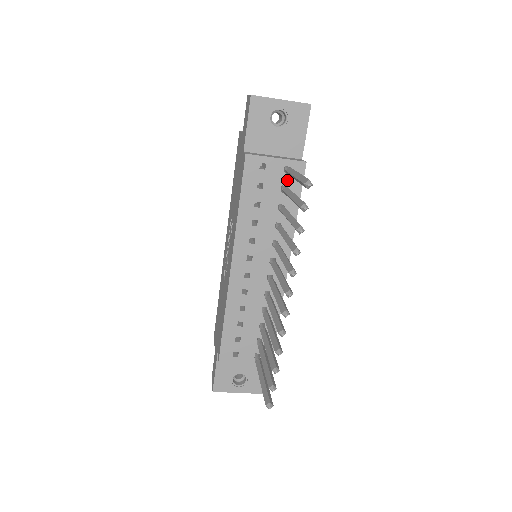
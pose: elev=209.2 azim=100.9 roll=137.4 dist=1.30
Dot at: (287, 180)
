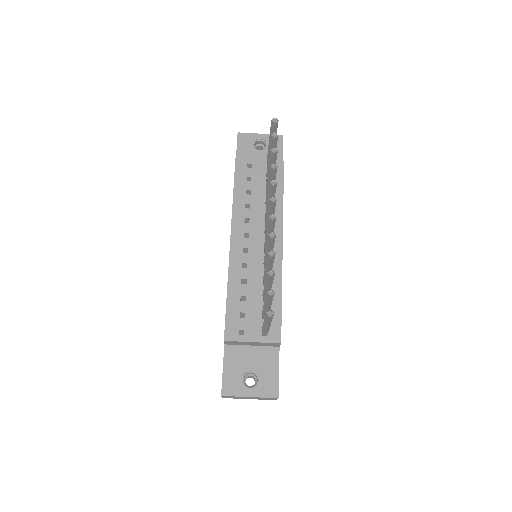
Dot at: occluded
